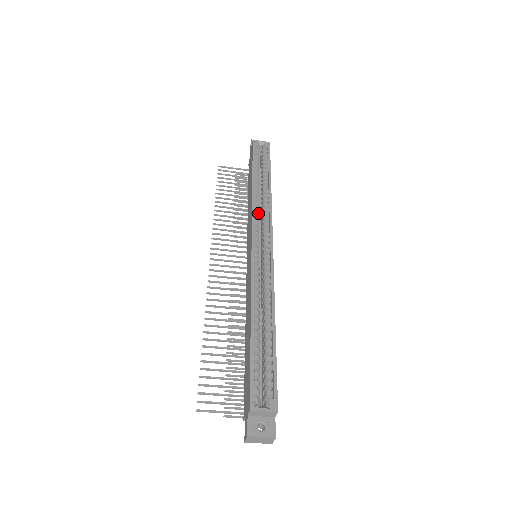
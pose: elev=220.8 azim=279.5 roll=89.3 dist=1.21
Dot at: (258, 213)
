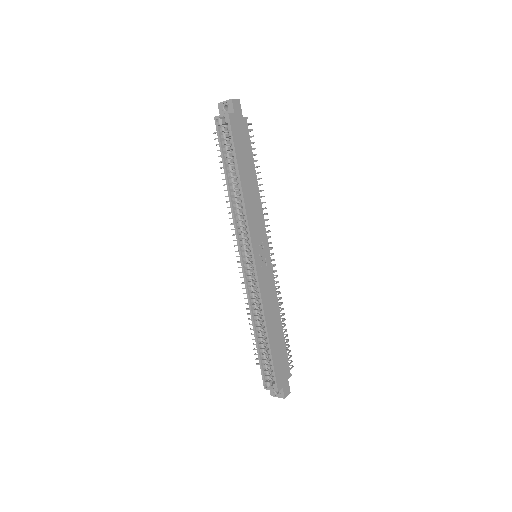
Dot at: (240, 224)
